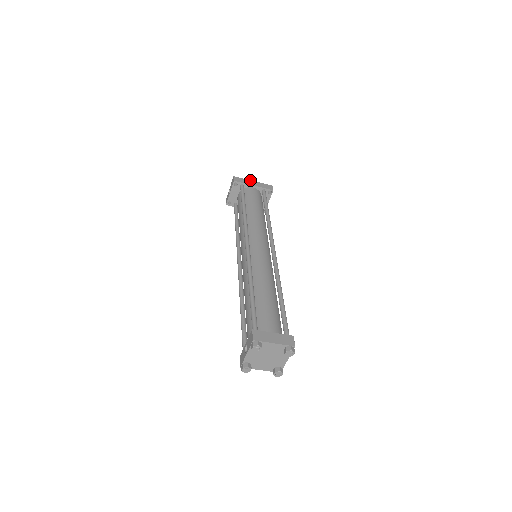
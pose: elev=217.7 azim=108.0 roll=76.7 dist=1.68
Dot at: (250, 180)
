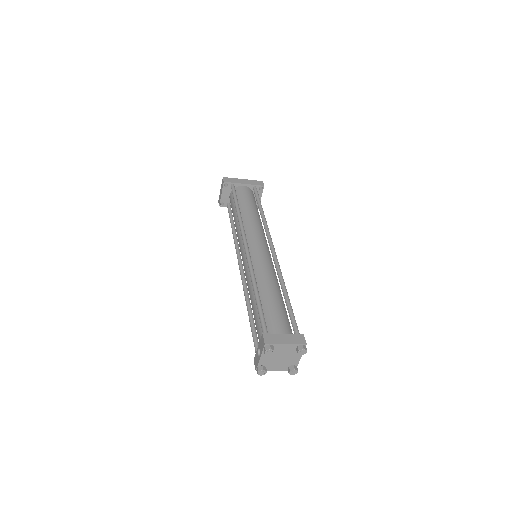
Dot at: (240, 179)
